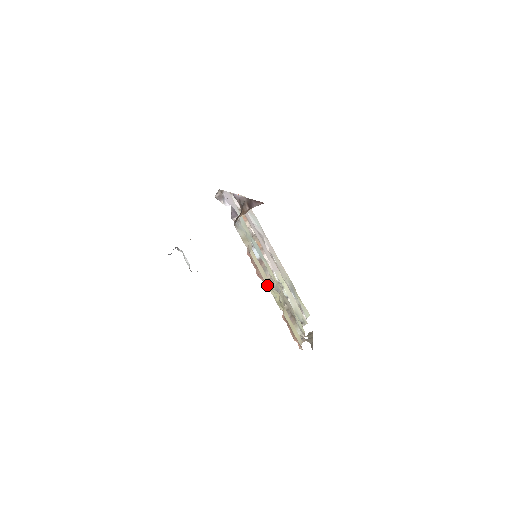
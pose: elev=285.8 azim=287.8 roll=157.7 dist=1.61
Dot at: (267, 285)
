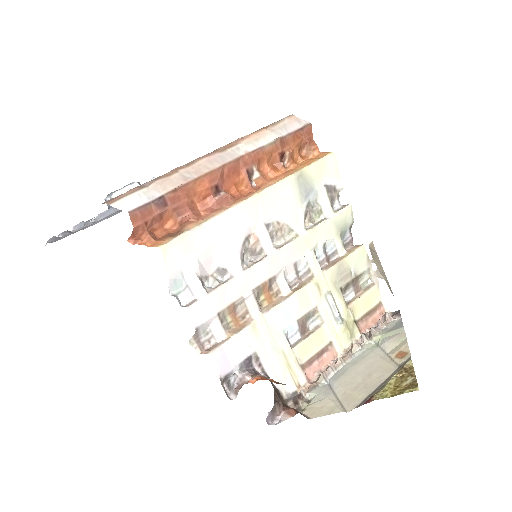
Dot at: (335, 348)
